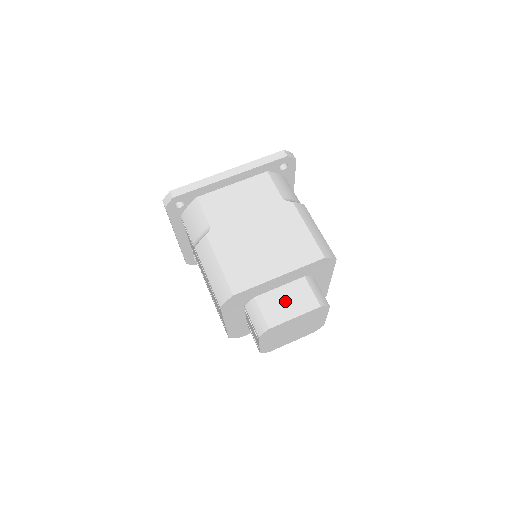
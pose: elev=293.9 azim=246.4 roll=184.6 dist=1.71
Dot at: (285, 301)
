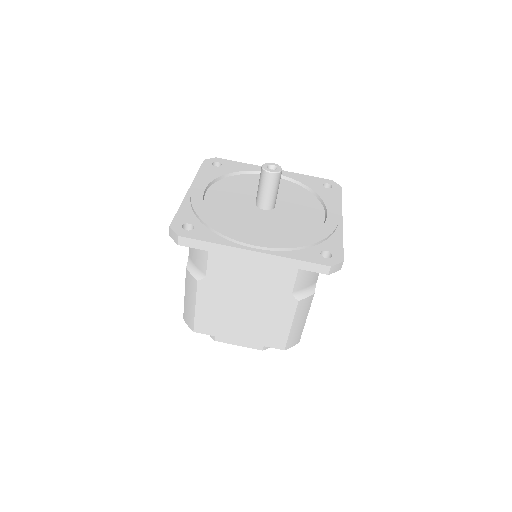
Dot at: occluded
